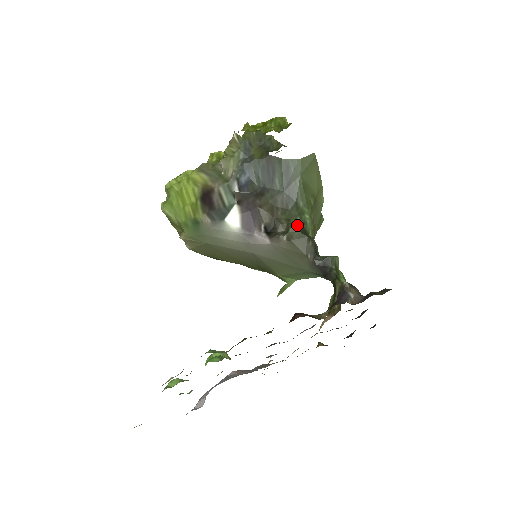
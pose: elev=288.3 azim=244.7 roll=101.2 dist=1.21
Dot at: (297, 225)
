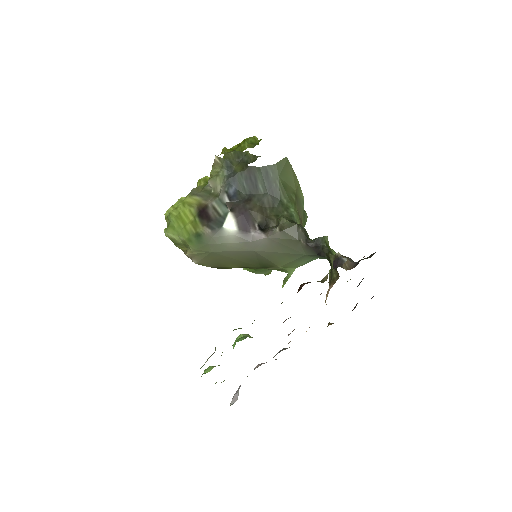
Dot at: (285, 218)
